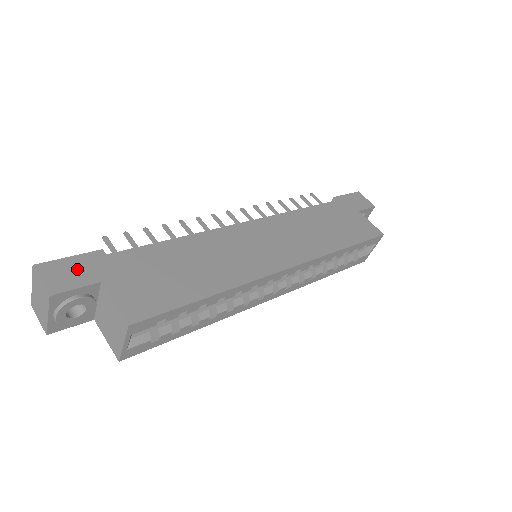
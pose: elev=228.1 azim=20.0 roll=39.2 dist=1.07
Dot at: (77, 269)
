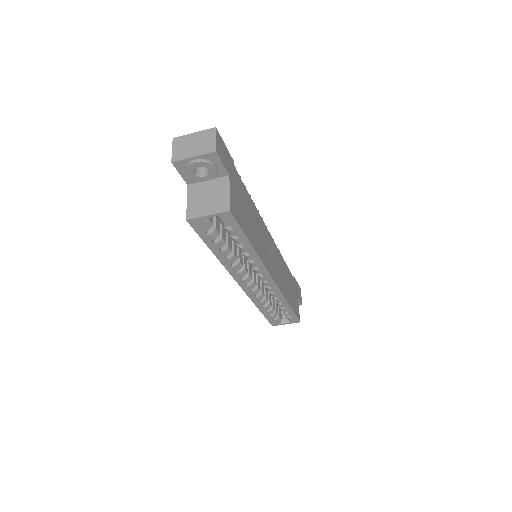
Dot at: (226, 155)
